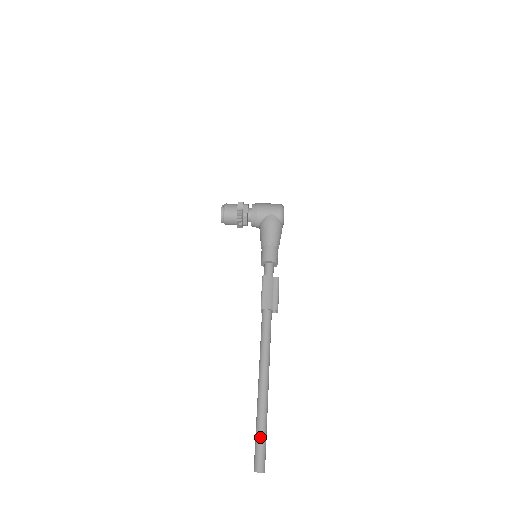
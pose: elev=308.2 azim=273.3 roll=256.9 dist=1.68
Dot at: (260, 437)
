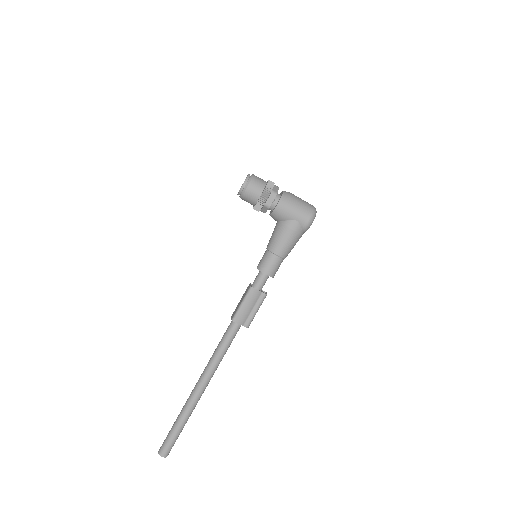
Dot at: (176, 431)
